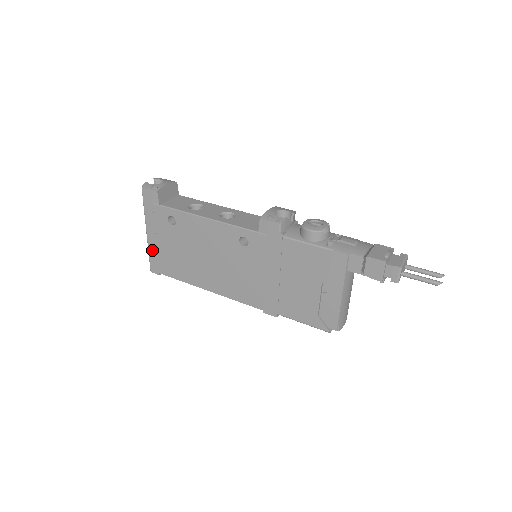
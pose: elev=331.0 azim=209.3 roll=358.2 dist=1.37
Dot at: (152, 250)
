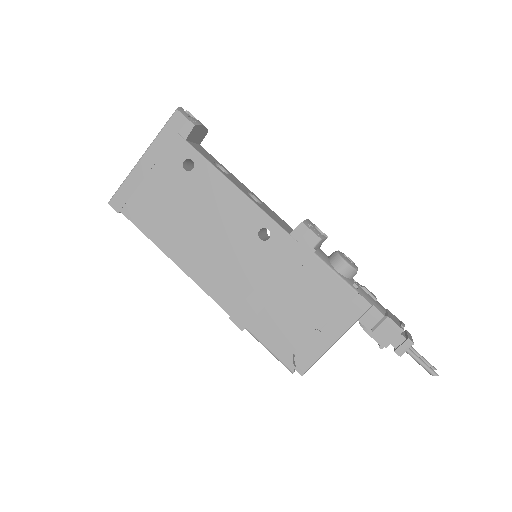
Dot at: (132, 181)
